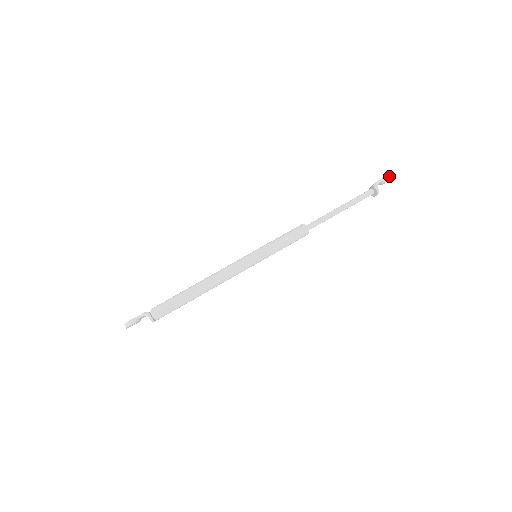
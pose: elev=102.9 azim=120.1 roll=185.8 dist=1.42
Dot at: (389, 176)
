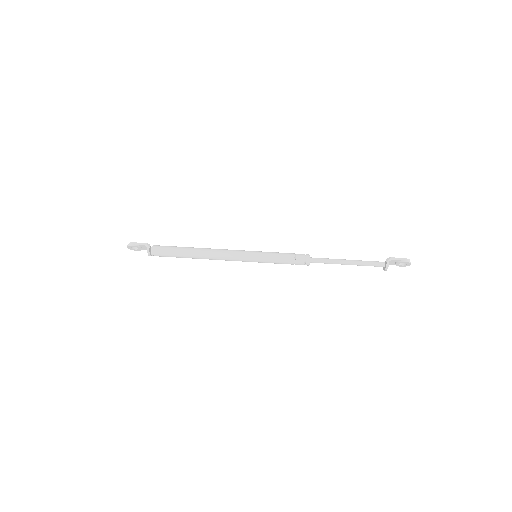
Dot at: (405, 259)
